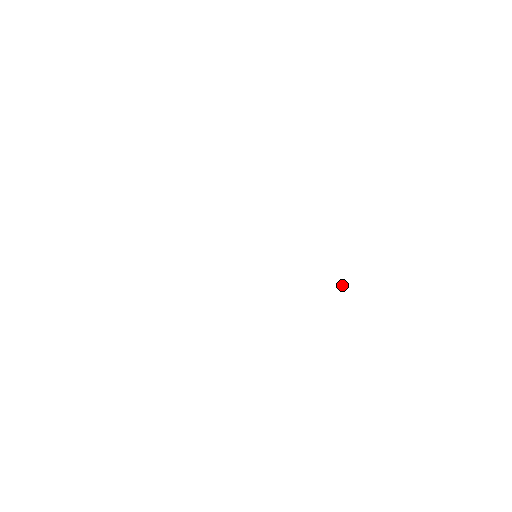
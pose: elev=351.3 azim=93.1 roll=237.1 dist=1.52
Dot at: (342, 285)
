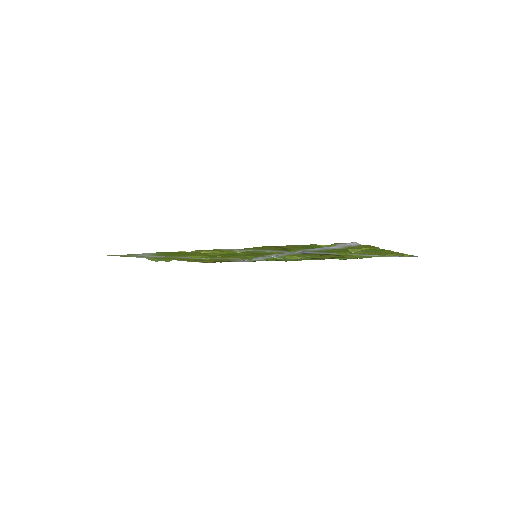
Dot at: (323, 250)
